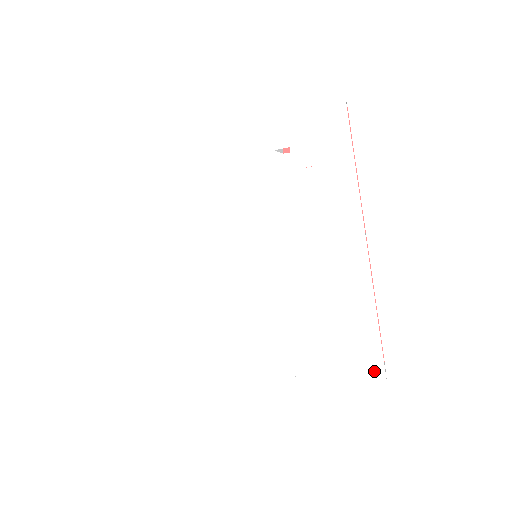
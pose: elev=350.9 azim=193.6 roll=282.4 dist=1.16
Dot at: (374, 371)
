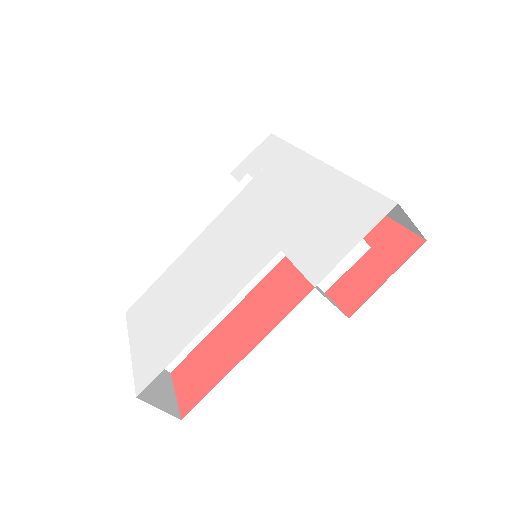
Dot at: (380, 209)
